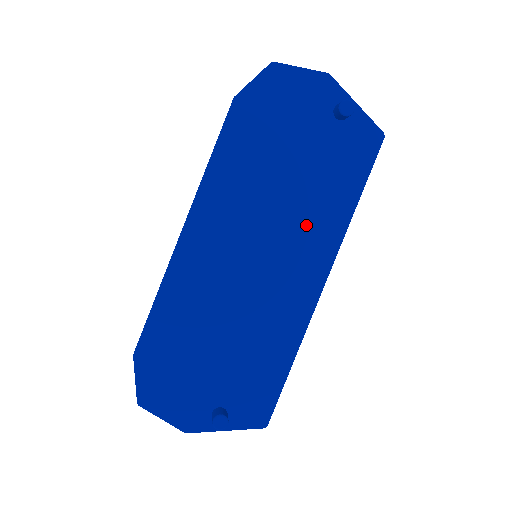
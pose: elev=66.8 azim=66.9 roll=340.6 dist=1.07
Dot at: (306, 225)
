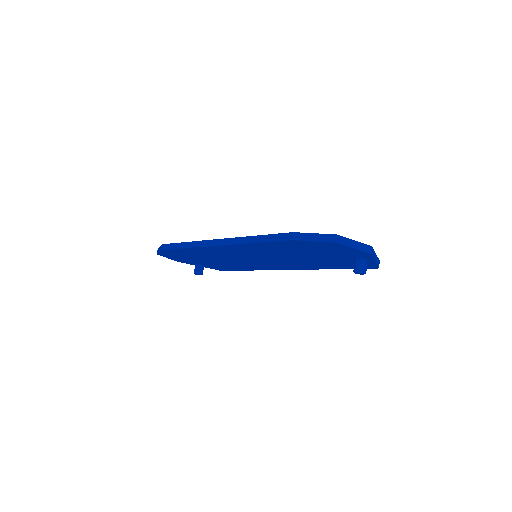
Dot at: (295, 263)
